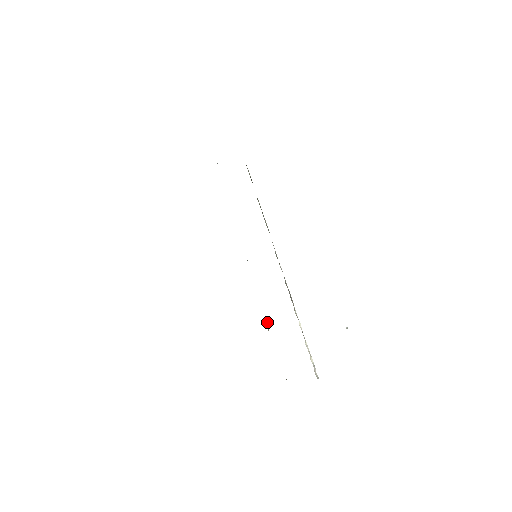
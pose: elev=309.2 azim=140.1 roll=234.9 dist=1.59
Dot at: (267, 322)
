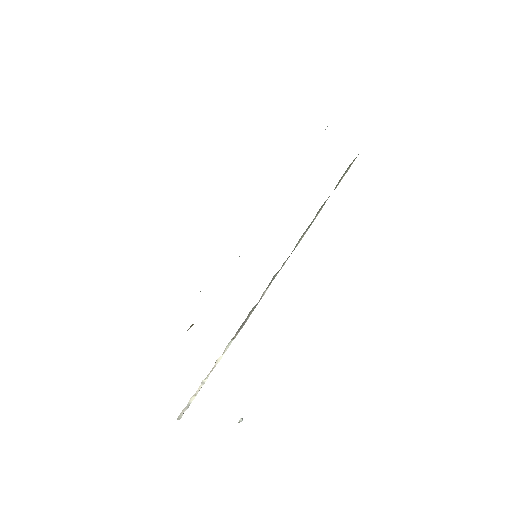
Dot at: occluded
